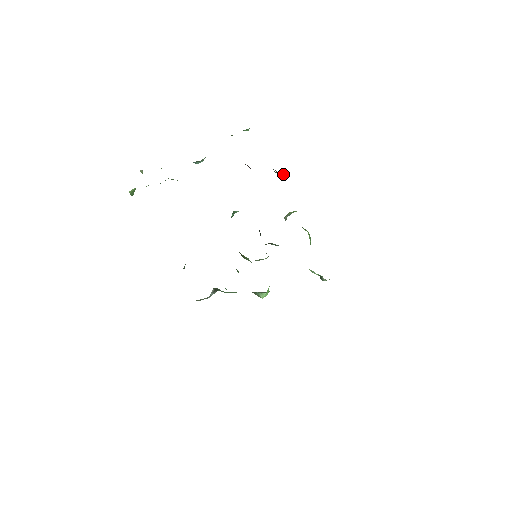
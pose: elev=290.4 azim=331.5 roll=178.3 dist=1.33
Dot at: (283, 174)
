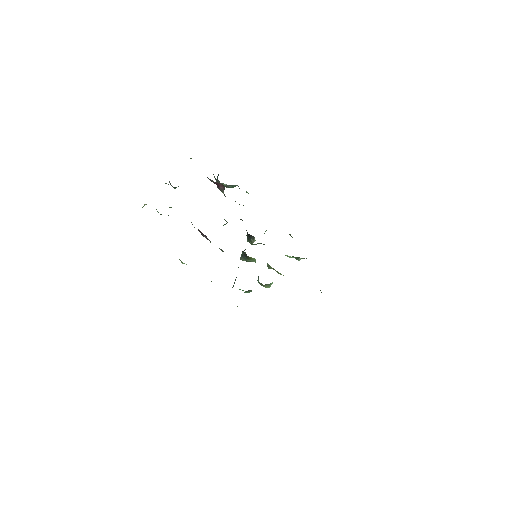
Dot at: (234, 186)
